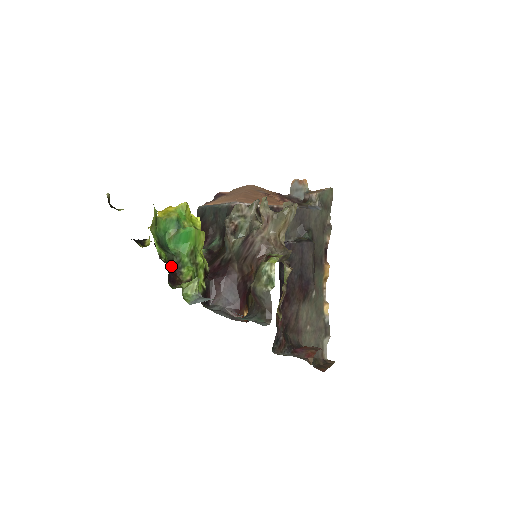
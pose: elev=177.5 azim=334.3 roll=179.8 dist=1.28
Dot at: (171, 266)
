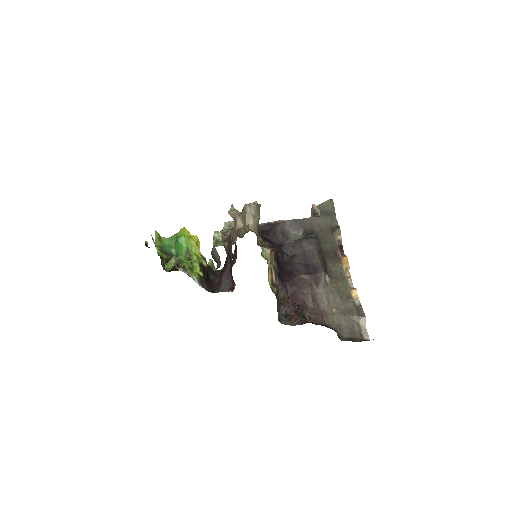
Dot at: occluded
